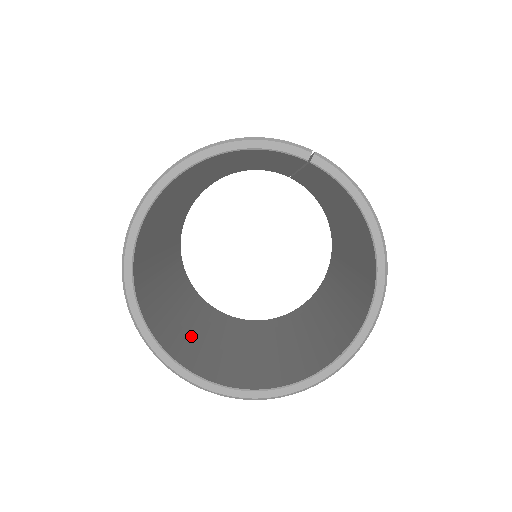
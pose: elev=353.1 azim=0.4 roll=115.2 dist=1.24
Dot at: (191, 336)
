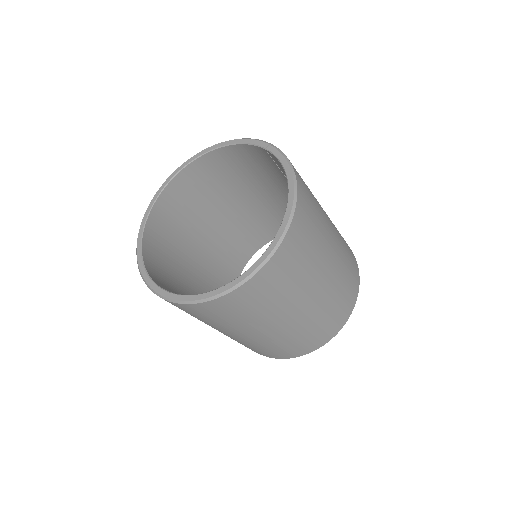
Dot at: (183, 290)
